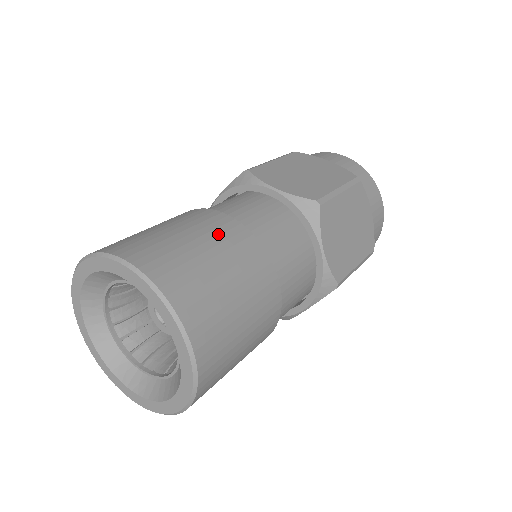
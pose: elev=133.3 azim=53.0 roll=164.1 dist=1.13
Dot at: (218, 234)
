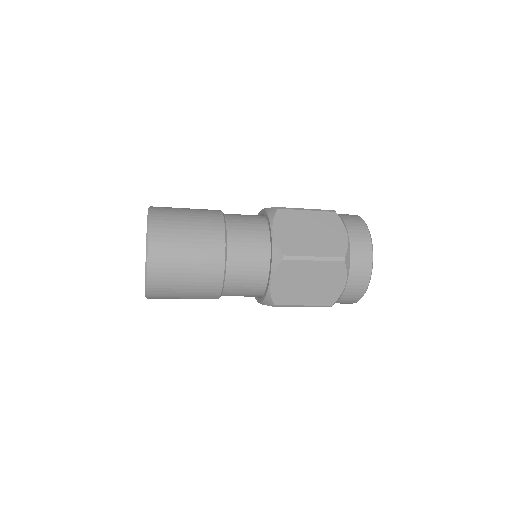
Dot at: (205, 238)
